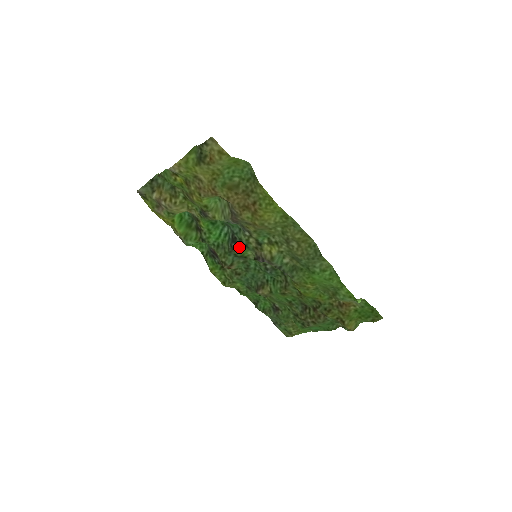
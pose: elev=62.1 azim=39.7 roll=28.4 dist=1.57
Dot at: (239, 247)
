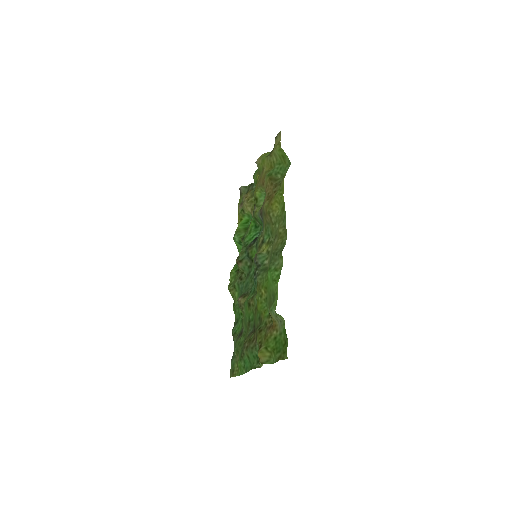
Dot at: (253, 246)
